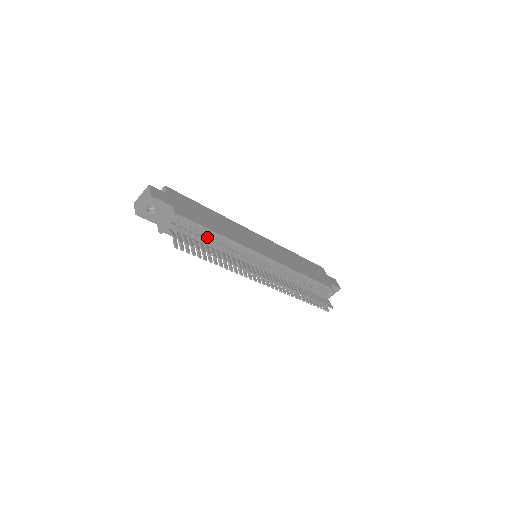
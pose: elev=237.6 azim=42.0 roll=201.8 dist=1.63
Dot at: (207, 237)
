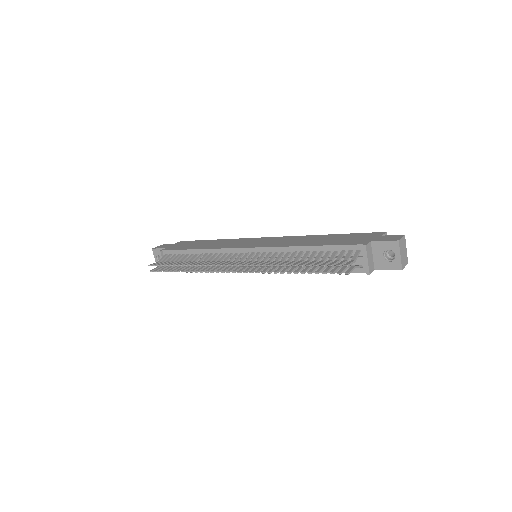
Dot at: (186, 256)
